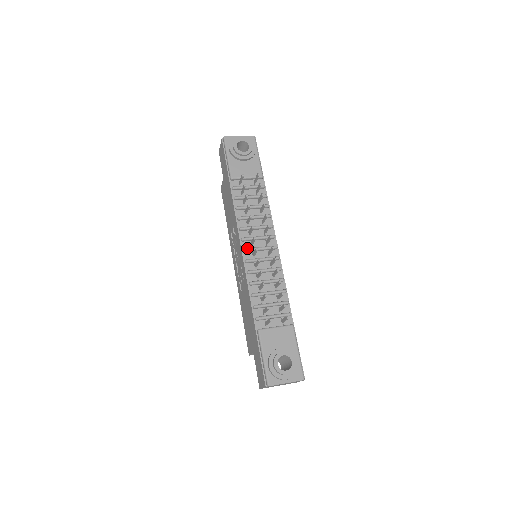
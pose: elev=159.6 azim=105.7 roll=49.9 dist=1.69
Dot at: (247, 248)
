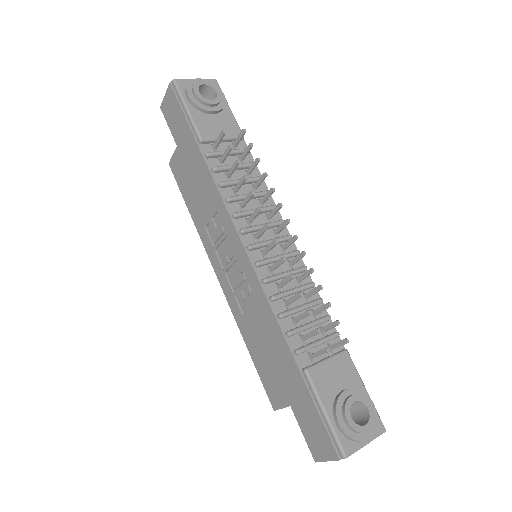
Dot at: (253, 244)
